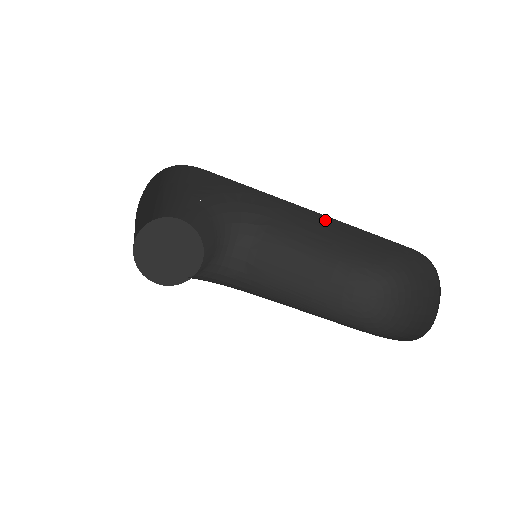
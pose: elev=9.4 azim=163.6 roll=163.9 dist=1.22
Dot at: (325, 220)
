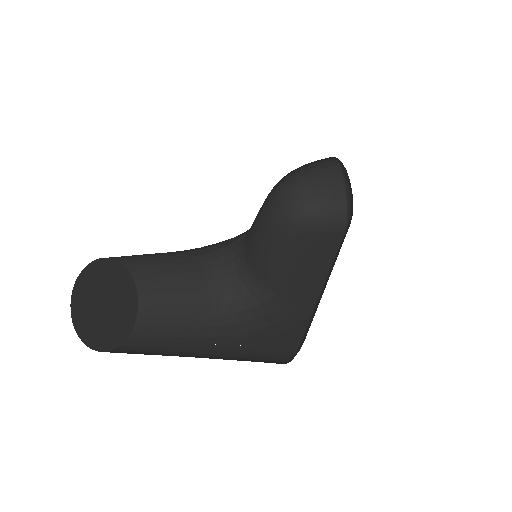
Dot at: occluded
